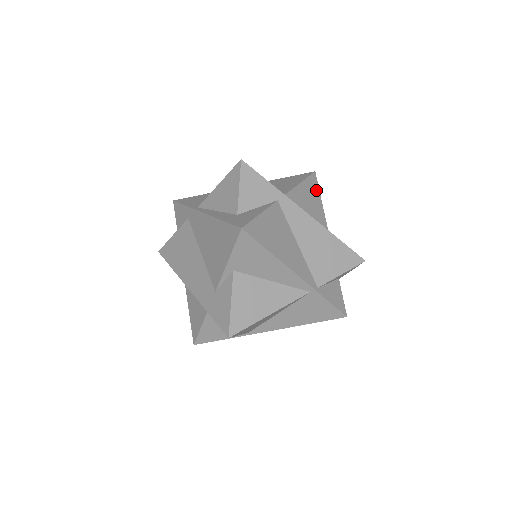
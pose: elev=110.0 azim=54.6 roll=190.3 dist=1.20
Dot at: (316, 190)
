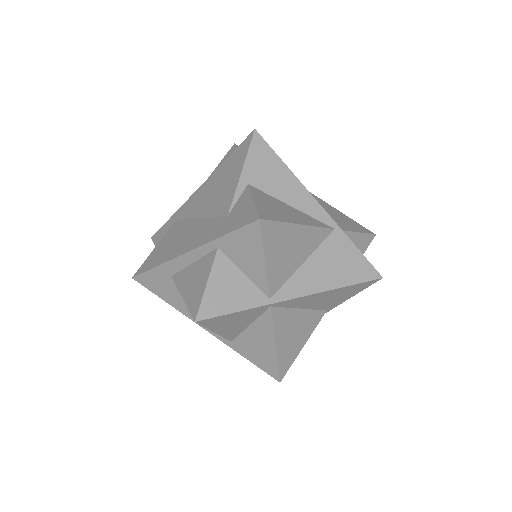
Dot at: occluded
